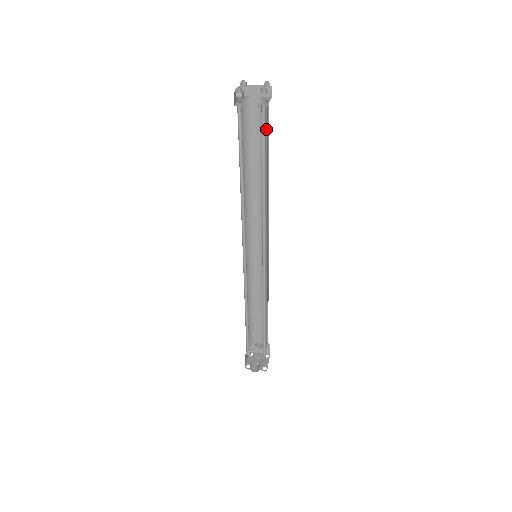
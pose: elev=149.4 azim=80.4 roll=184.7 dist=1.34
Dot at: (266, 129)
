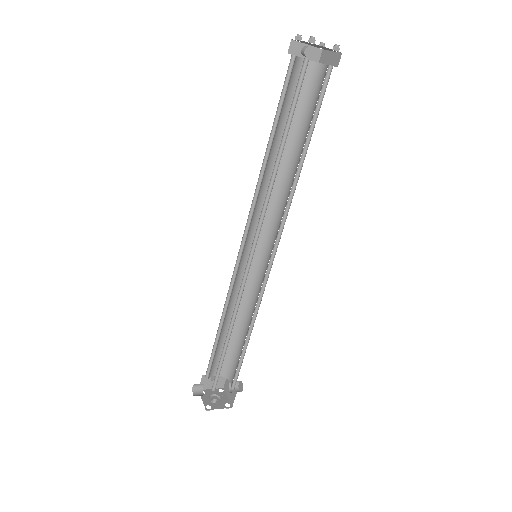
Dot at: occluded
